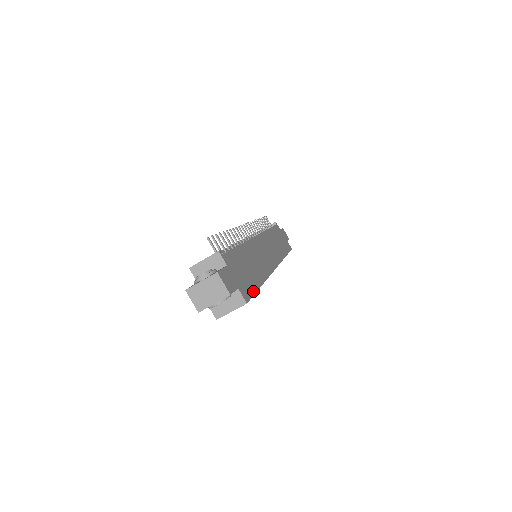
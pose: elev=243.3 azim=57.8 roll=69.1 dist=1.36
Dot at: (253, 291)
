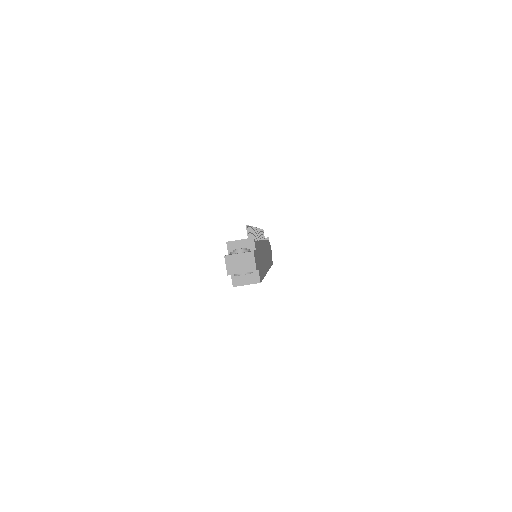
Dot at: (262, 277)
